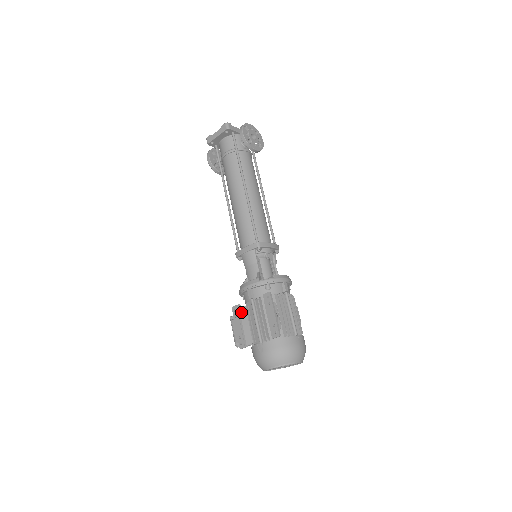
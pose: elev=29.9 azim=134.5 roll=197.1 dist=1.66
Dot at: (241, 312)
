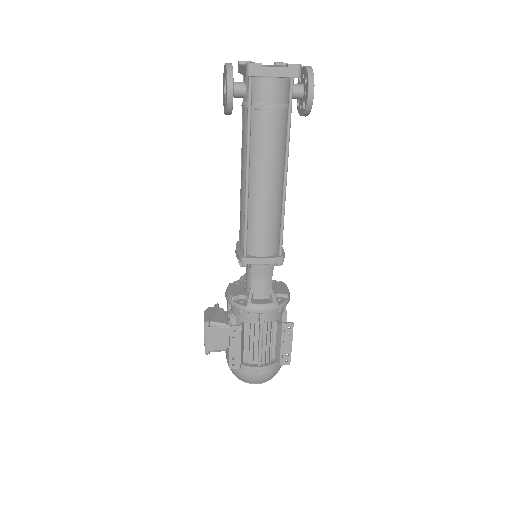
Dot at: (242, 333)
